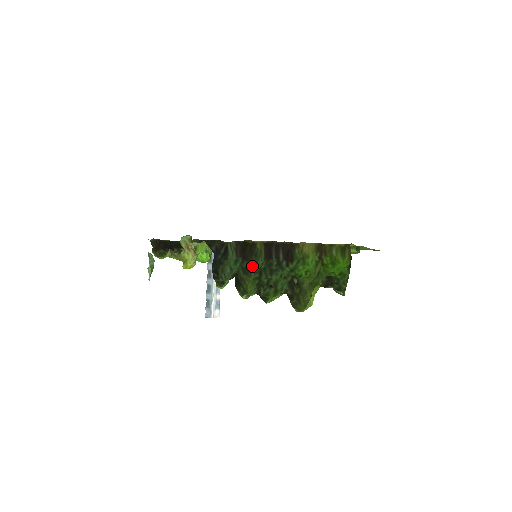
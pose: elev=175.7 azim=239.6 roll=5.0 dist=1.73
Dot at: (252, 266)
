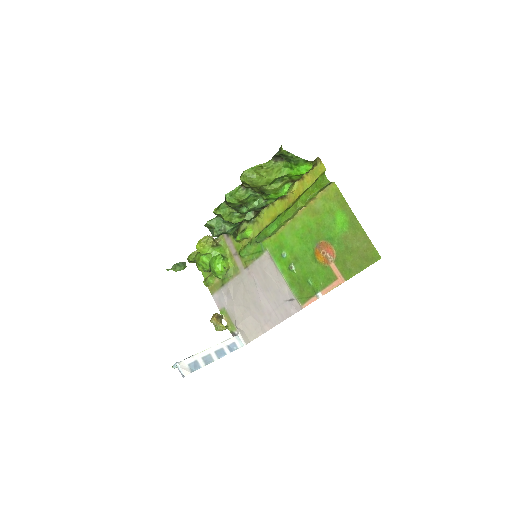
Dot at: occluded
